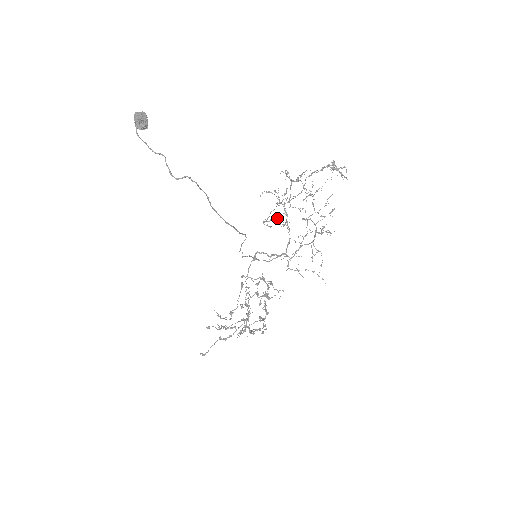
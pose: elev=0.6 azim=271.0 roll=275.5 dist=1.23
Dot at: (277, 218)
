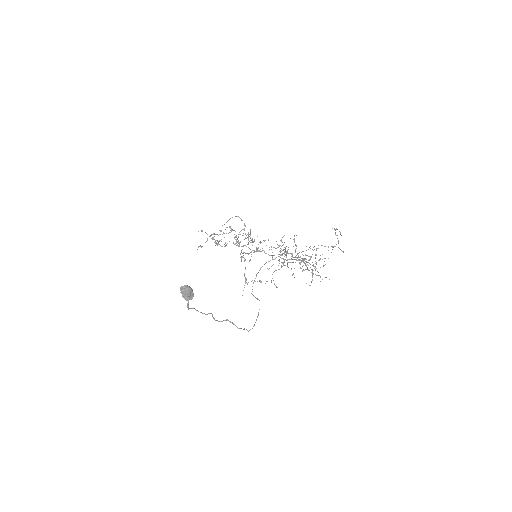
Dot at: occluded
